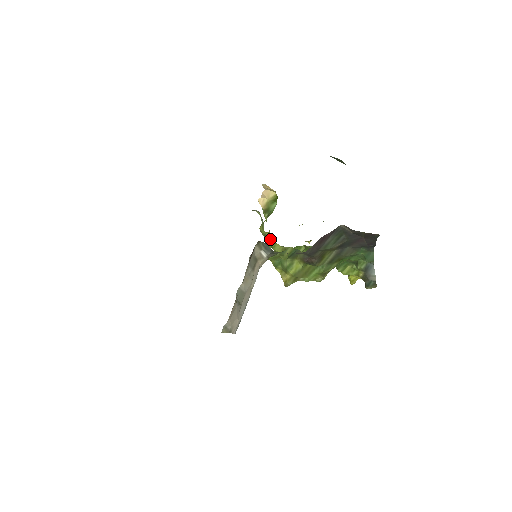
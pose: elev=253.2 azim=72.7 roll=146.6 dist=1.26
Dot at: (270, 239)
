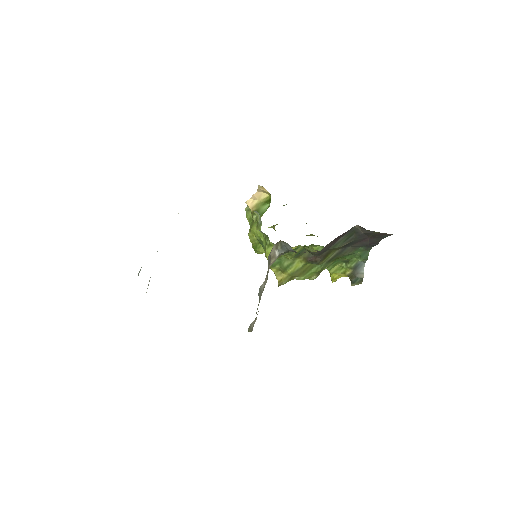
Dot at: (256, 240)
